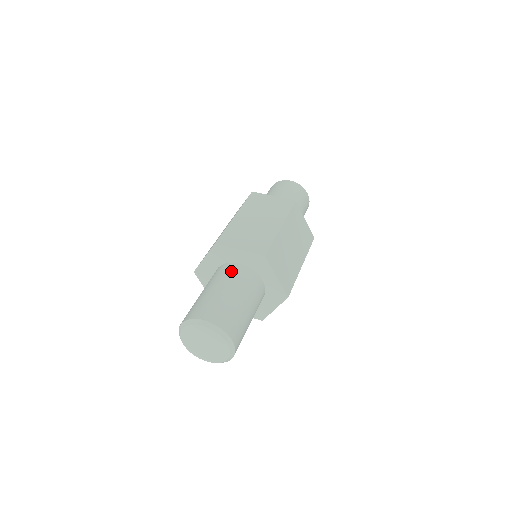
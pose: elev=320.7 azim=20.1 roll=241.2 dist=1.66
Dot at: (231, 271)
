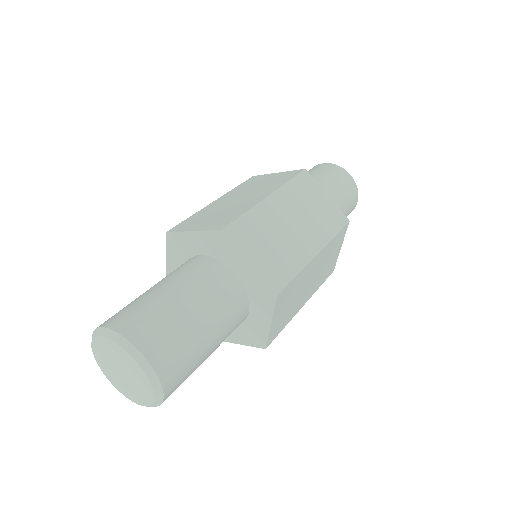
Dot at: (219, 281)
